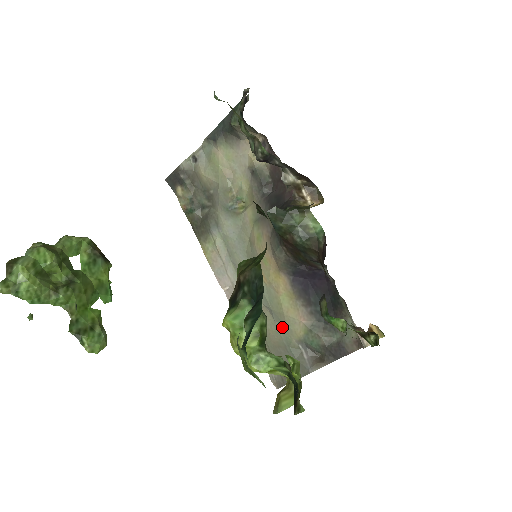
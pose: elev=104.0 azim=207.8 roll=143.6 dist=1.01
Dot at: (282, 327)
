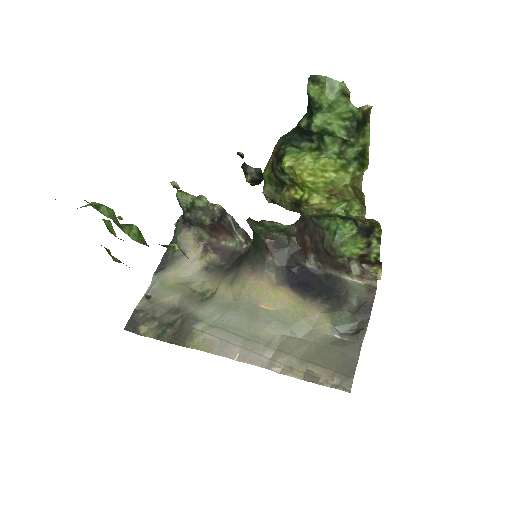
Dot at: (309, 335)
